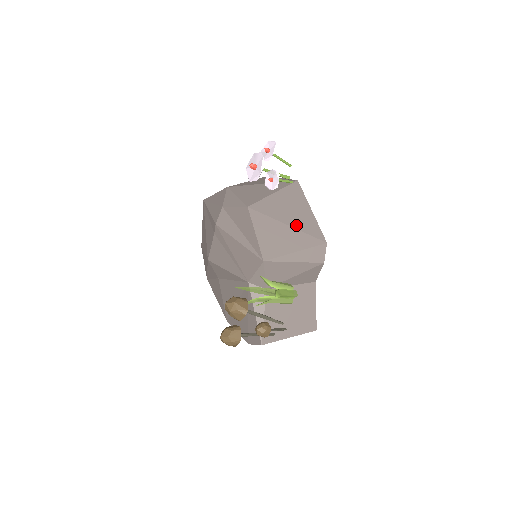
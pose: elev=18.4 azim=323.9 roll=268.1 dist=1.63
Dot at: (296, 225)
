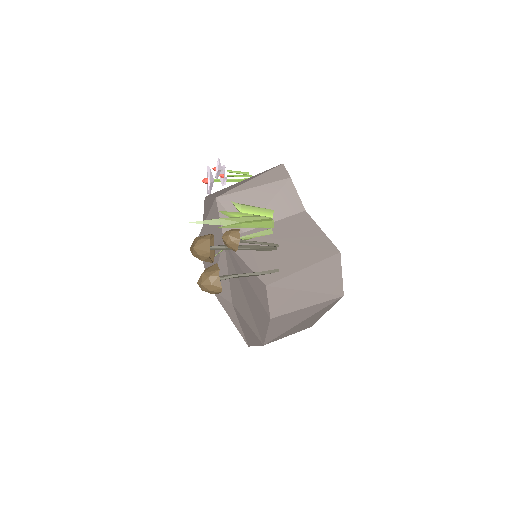
Dot at: occluded
